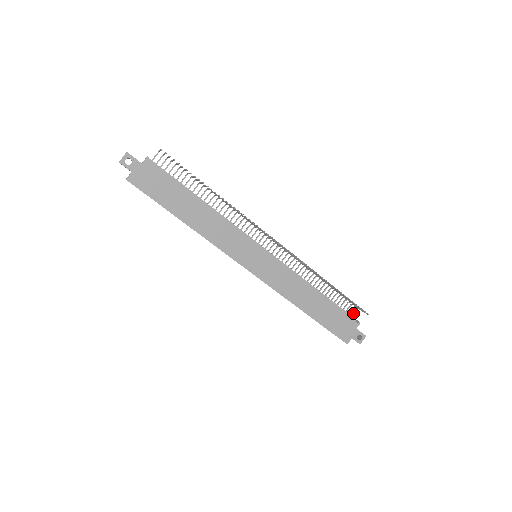
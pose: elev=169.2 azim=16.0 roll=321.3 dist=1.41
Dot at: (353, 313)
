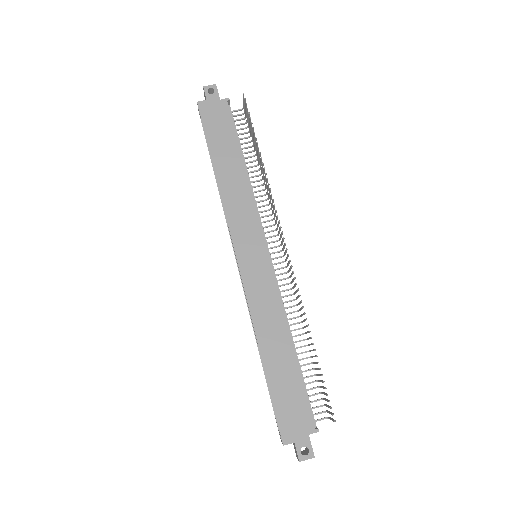
Dot at: occluded
